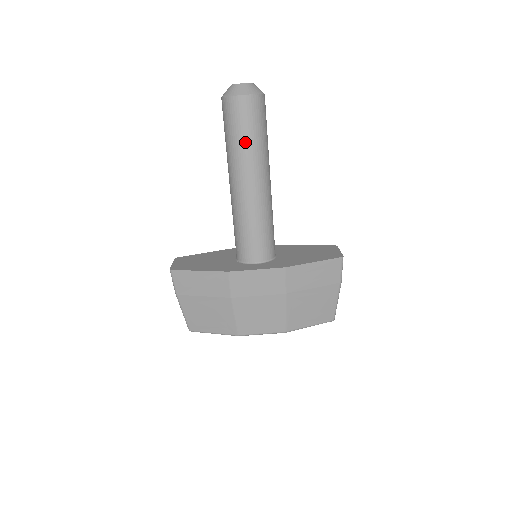
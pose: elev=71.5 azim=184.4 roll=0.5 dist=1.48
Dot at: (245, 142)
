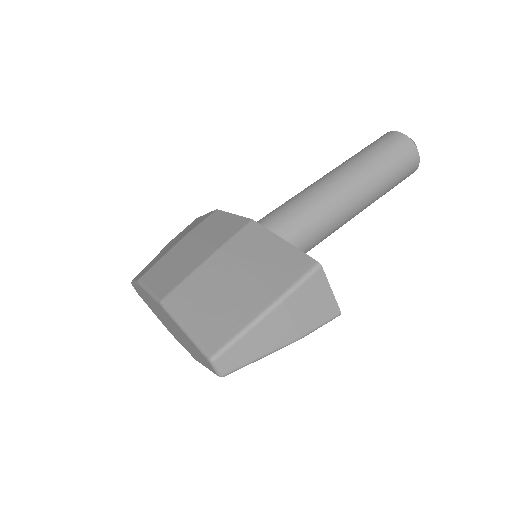
Dot at: (358, 155)
